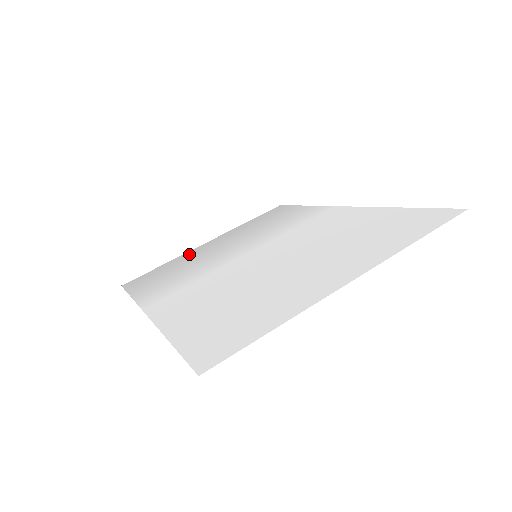
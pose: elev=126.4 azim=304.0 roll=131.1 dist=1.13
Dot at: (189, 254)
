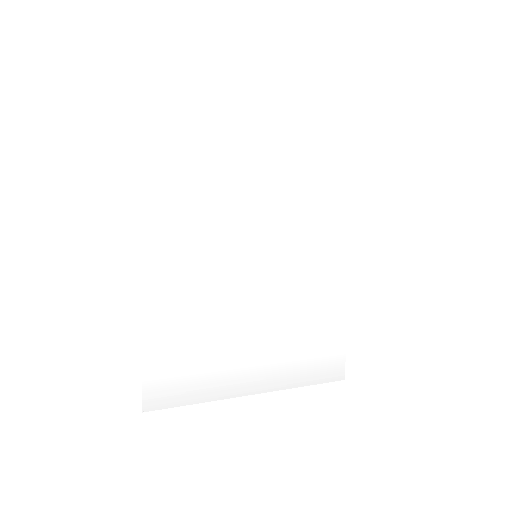
Dot at: (226, 384)
